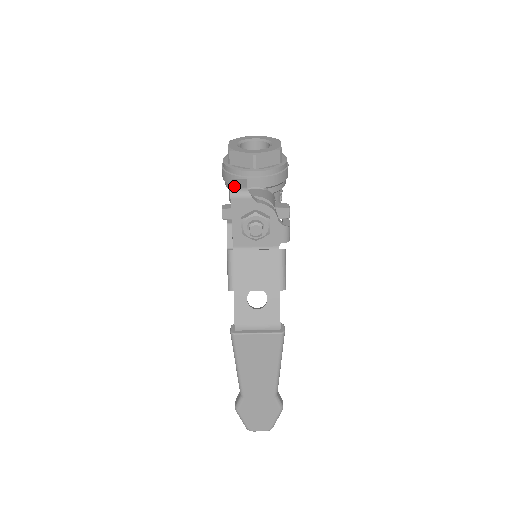
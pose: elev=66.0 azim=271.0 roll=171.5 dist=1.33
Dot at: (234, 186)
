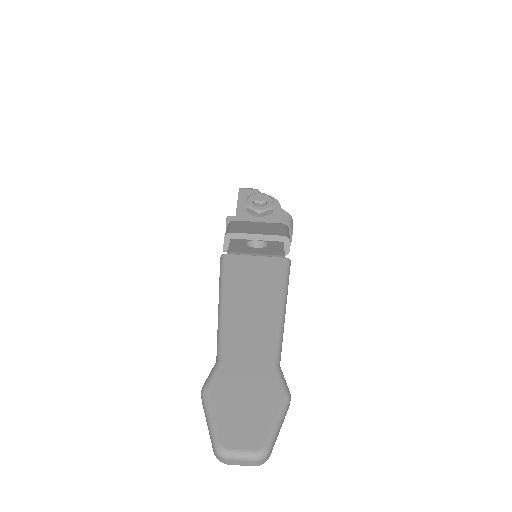
Dot at: occluded
